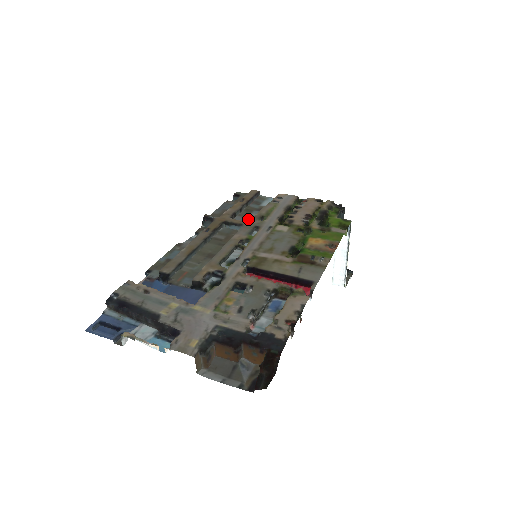
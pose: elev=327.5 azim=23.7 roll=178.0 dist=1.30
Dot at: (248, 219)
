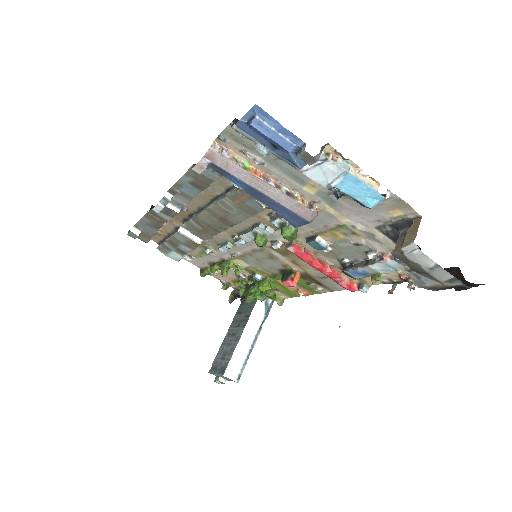
Dot at: (188, 244)
